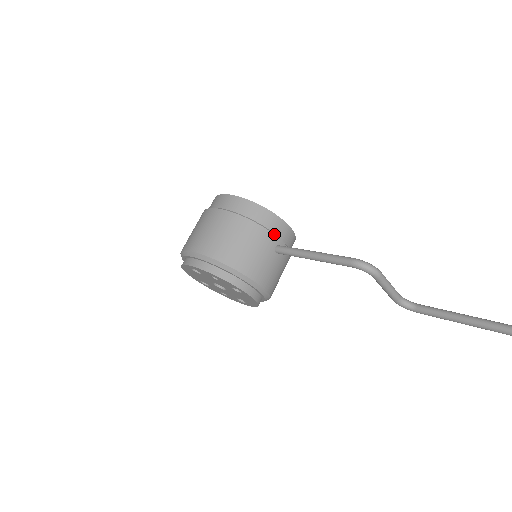
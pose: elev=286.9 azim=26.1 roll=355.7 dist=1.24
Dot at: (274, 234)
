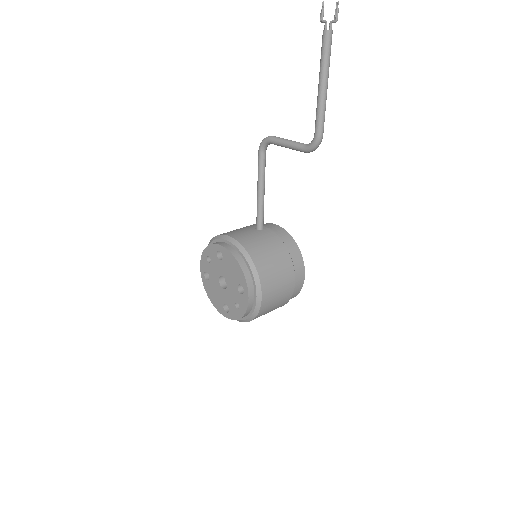
Dot at: occluded
